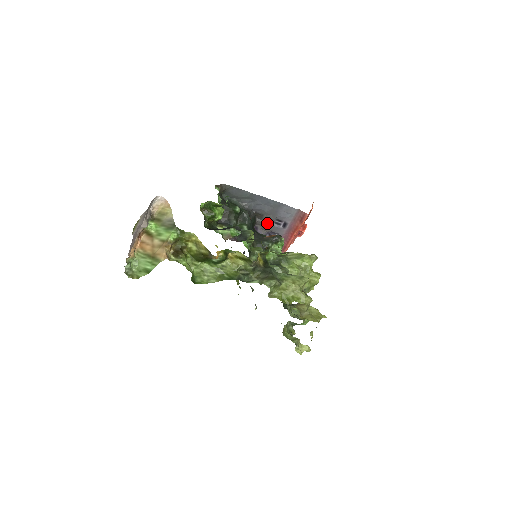
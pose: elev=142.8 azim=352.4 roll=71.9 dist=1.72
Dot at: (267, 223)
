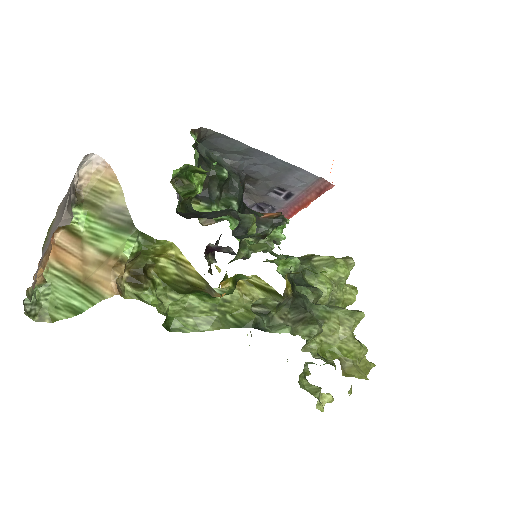
Dot at: (260, 191)
